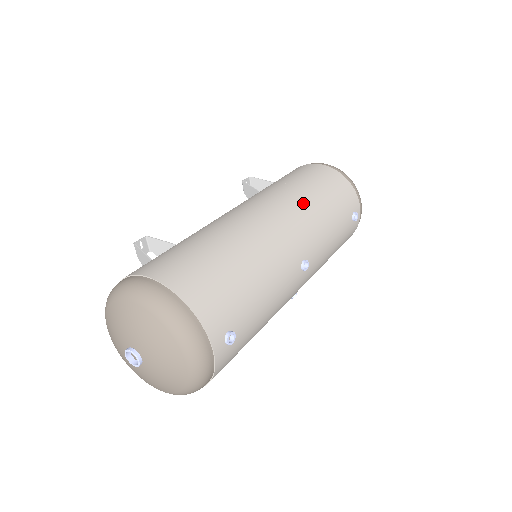
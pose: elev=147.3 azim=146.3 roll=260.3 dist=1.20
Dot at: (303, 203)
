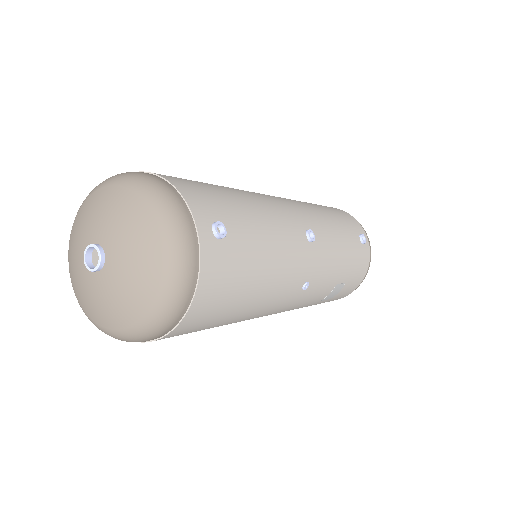
Dot at: (300, 201)
